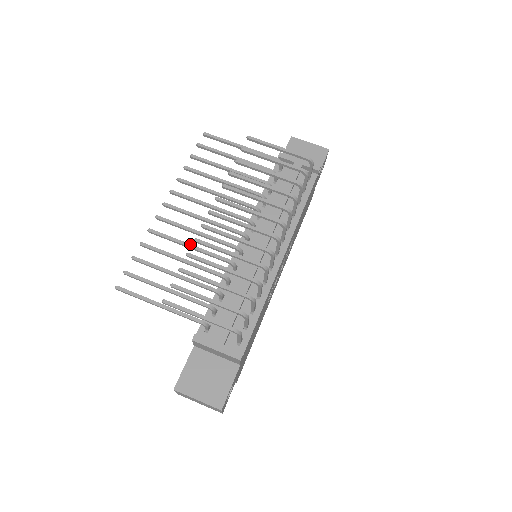
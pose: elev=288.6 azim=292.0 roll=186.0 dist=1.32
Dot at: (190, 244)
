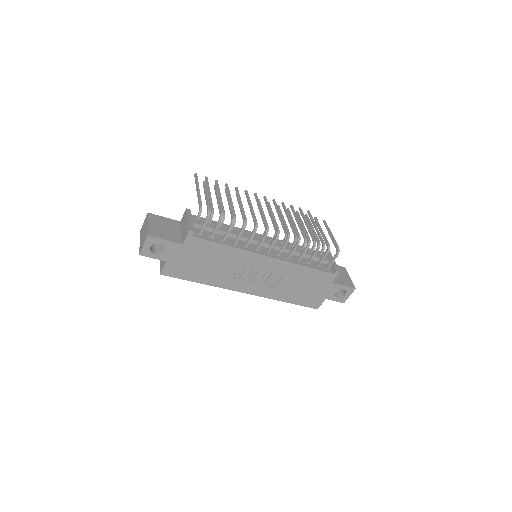
Dot at: occluded
